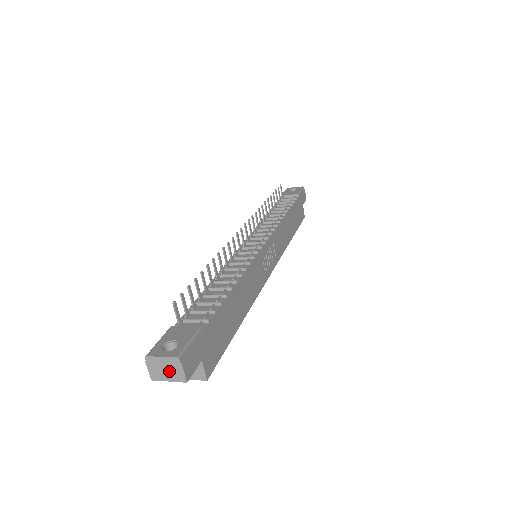
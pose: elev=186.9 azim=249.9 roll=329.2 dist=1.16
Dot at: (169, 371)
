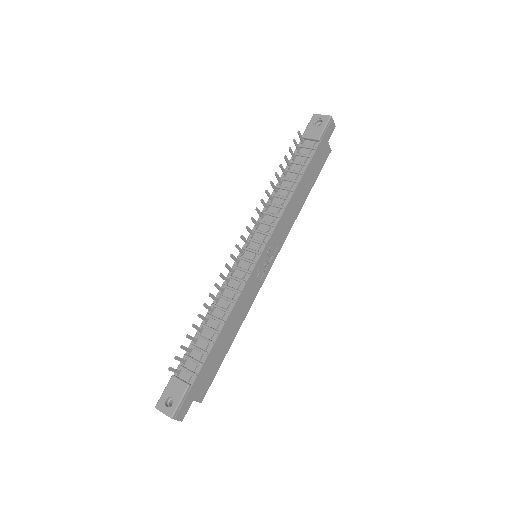
Dot at: occluded
